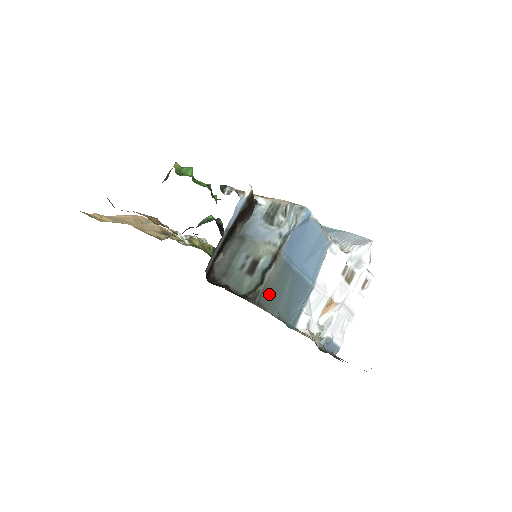
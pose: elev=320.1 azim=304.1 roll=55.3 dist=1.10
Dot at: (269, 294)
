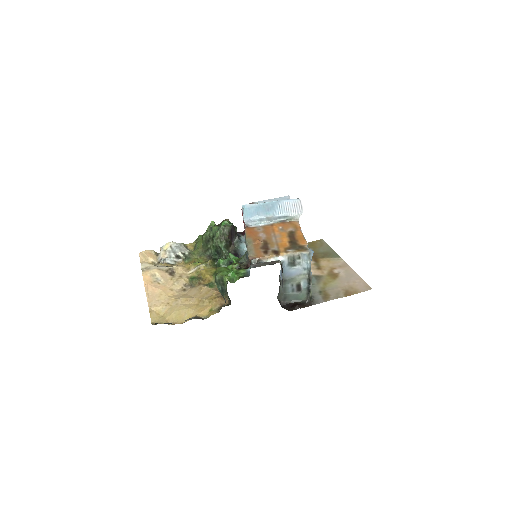
Dot at: occluded
